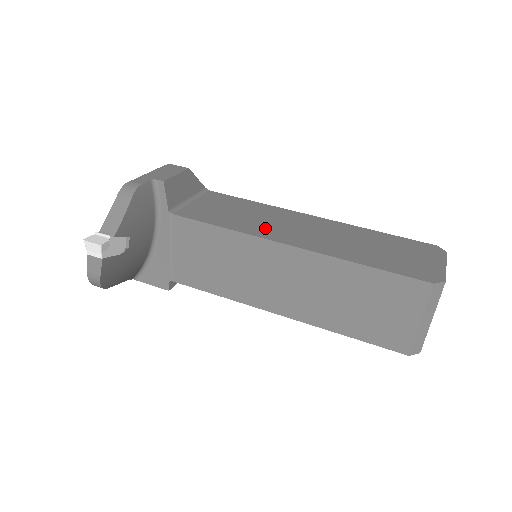
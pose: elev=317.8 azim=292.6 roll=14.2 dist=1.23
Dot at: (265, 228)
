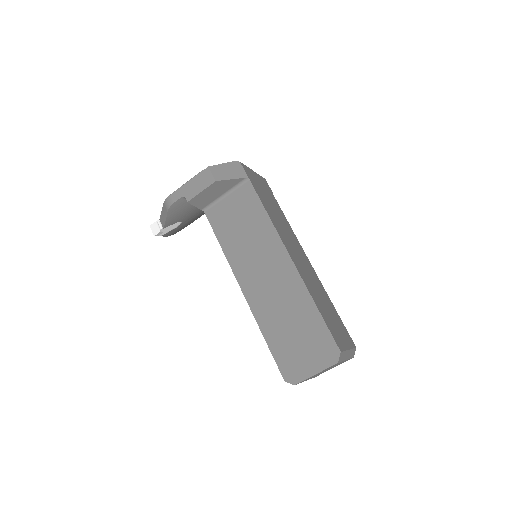
Dot at: (243, 260)
